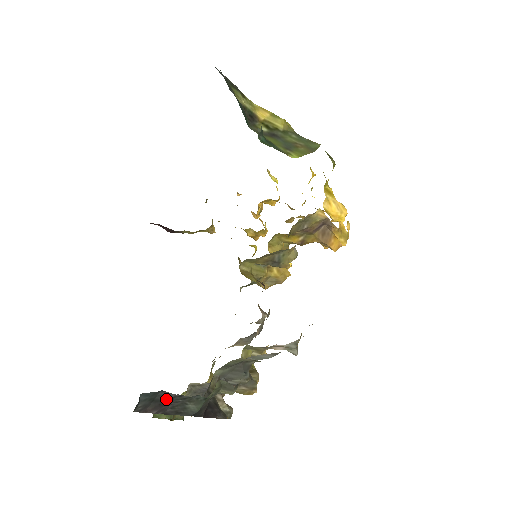
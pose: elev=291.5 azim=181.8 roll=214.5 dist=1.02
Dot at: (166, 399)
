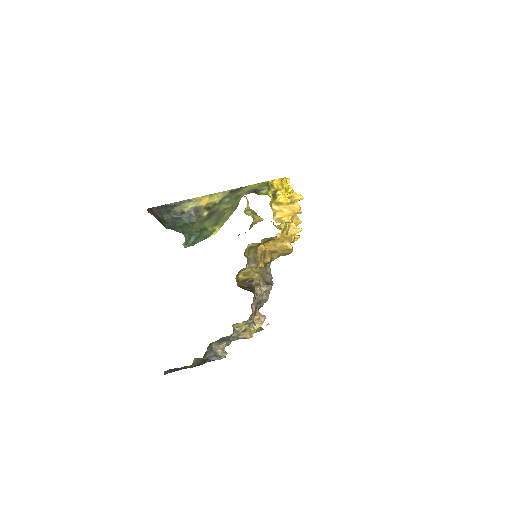
Dot at: (175, 369)
